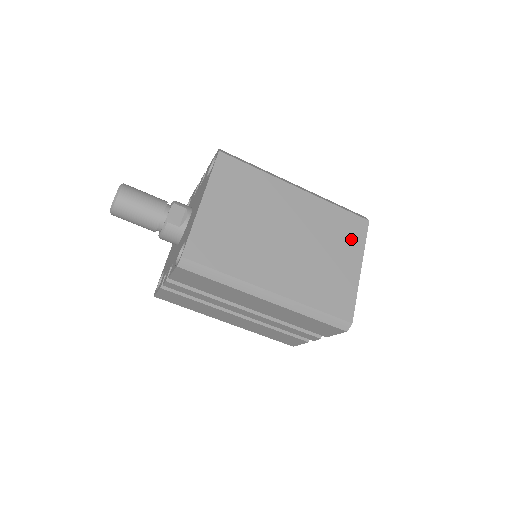
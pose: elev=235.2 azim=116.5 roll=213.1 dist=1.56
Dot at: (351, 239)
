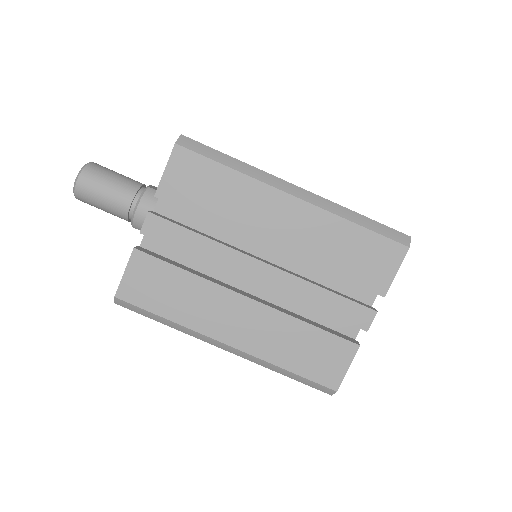
Dot at: occluded
